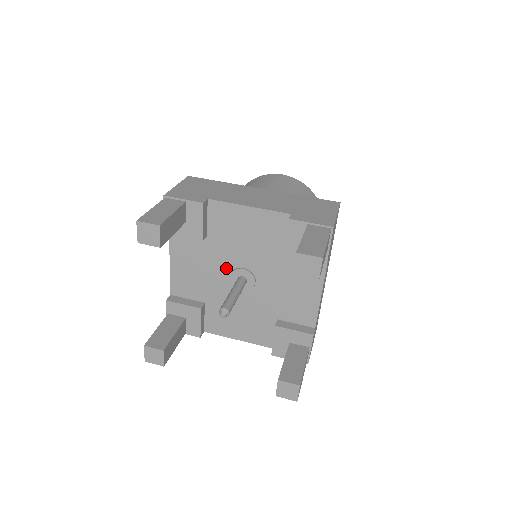
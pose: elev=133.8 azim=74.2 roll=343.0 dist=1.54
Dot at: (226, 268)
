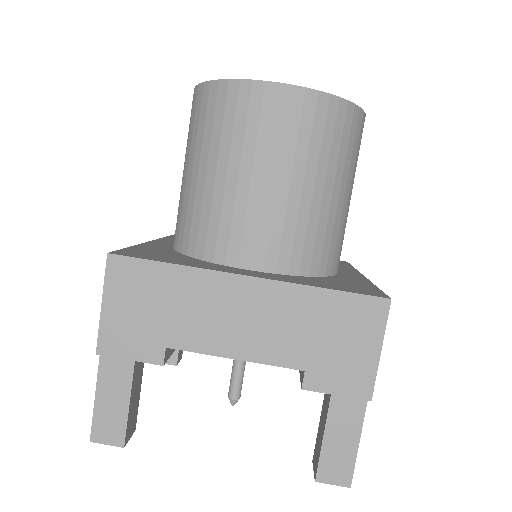
Dot at: occluded
